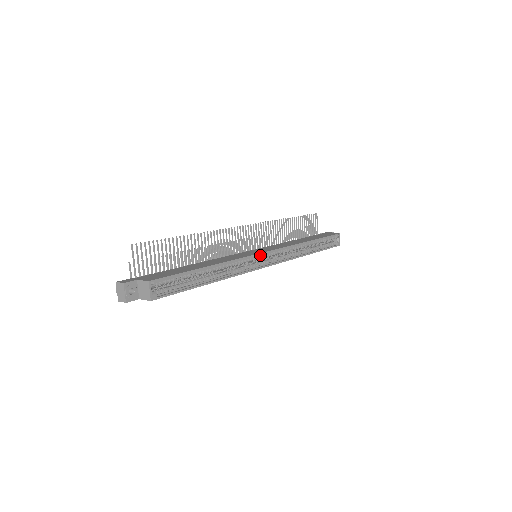
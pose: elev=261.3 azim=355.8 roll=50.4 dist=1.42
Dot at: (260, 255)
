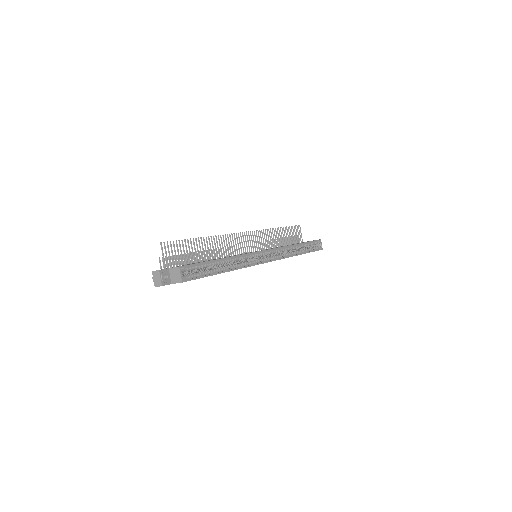
Dot at: (260, 253)
